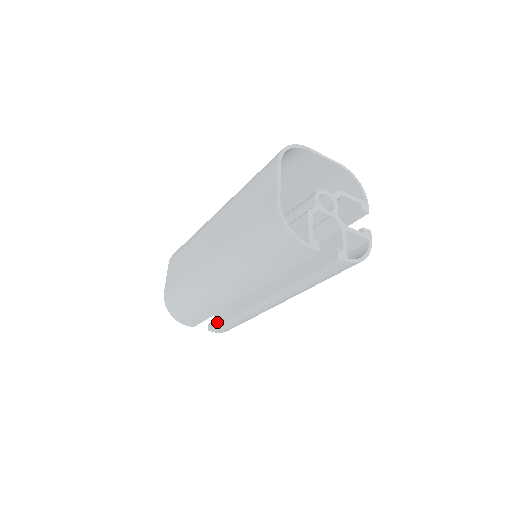
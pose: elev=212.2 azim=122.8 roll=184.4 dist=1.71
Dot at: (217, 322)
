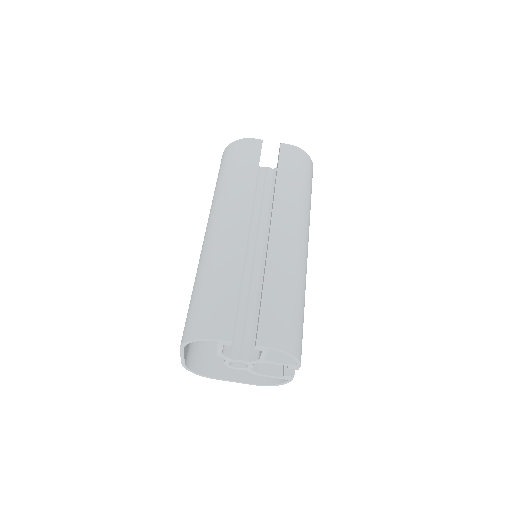
Dot at: (258, 320)
